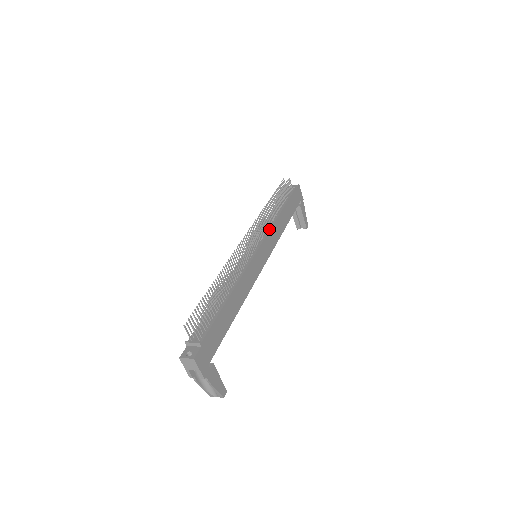
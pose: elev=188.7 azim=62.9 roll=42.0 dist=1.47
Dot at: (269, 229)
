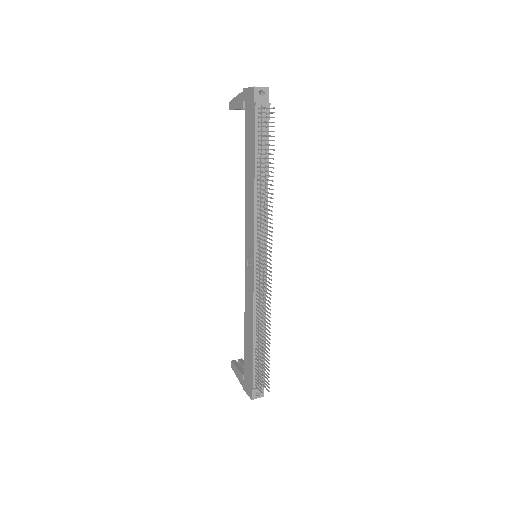
Dot at: (267, 221)
